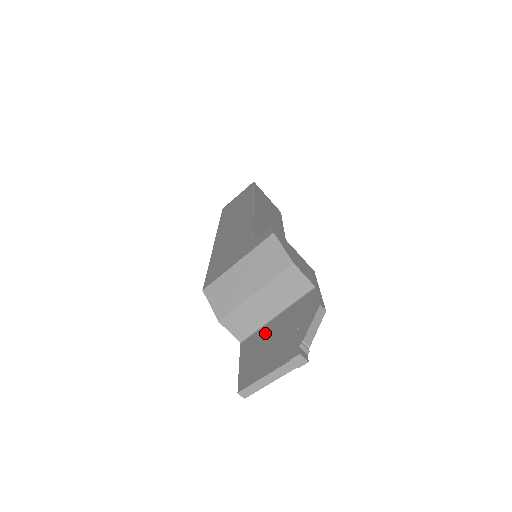
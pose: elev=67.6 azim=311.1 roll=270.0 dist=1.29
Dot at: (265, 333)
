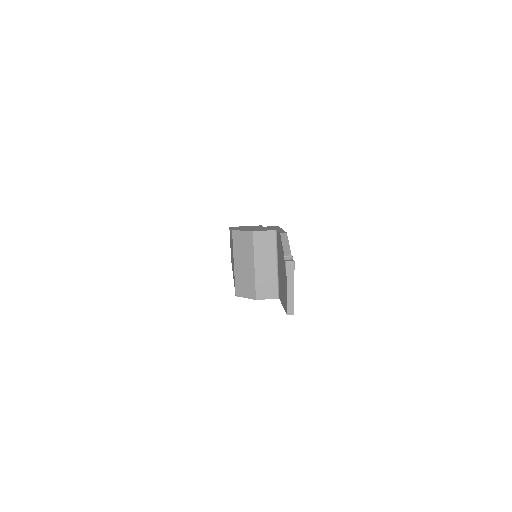
Dot at: (279, 278)
